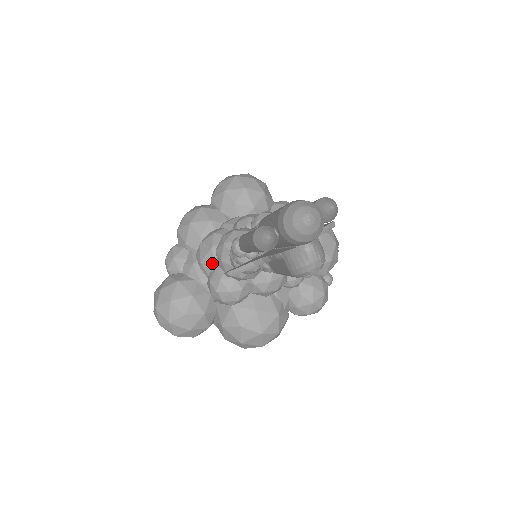
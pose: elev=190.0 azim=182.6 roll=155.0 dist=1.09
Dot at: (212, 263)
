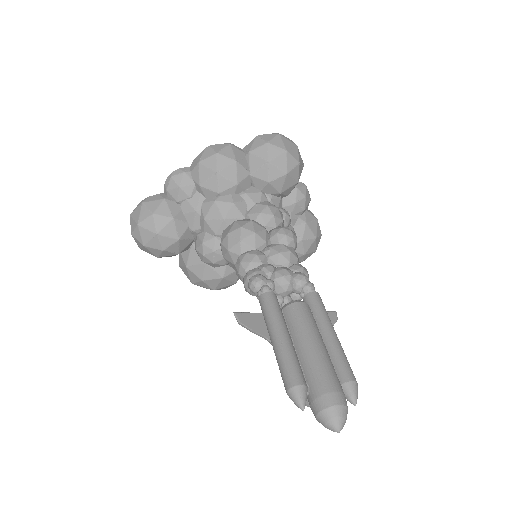
Dot at: (215, 231)
